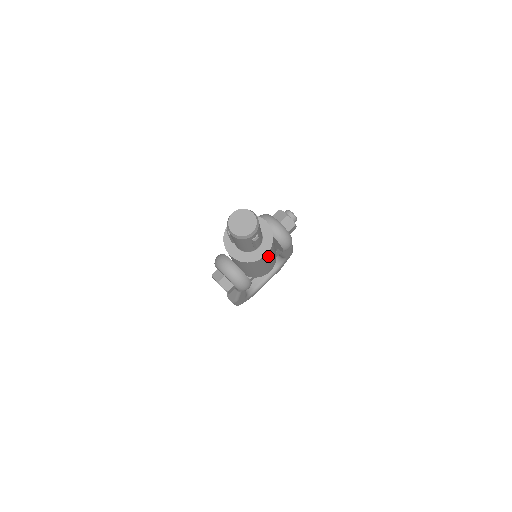
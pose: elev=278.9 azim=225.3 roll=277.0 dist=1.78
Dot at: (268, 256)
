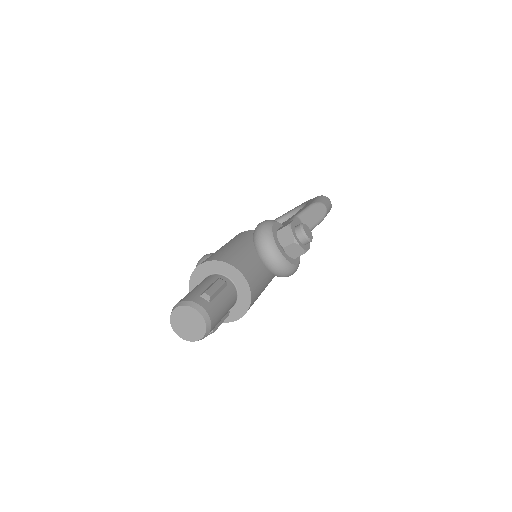
Dot at: occluded
